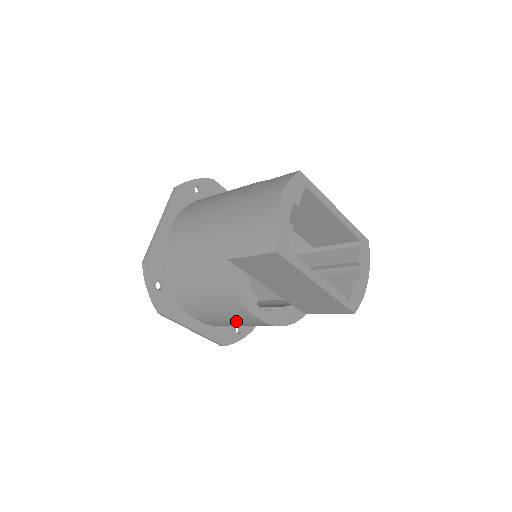
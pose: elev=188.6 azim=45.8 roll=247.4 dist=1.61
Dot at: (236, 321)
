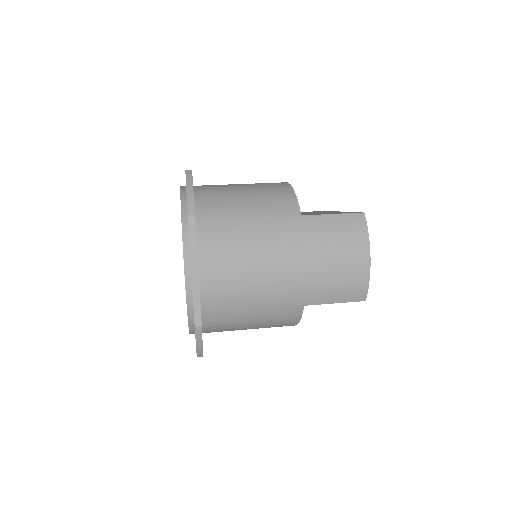
Dot at: occluded
